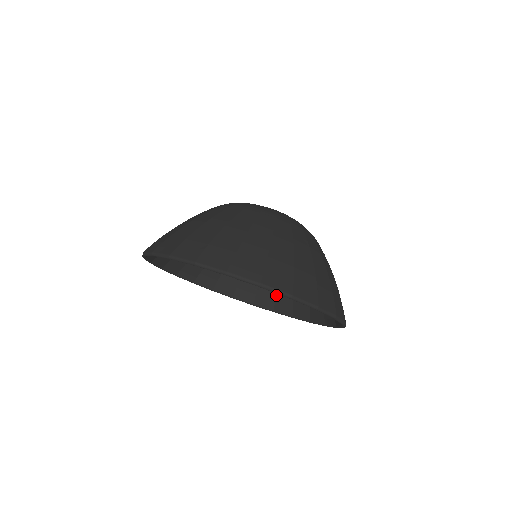
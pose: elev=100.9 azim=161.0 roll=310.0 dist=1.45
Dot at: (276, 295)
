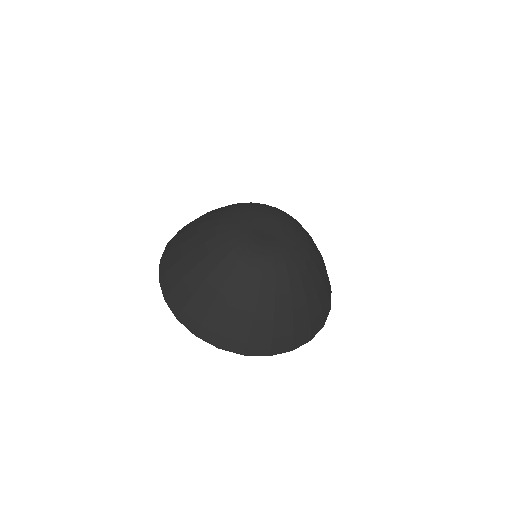
Dot at: occluded
